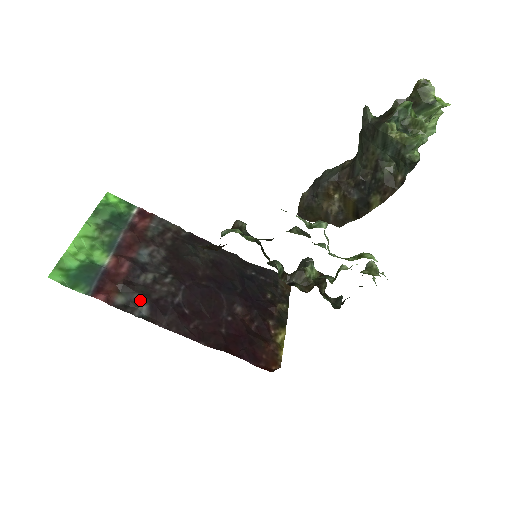
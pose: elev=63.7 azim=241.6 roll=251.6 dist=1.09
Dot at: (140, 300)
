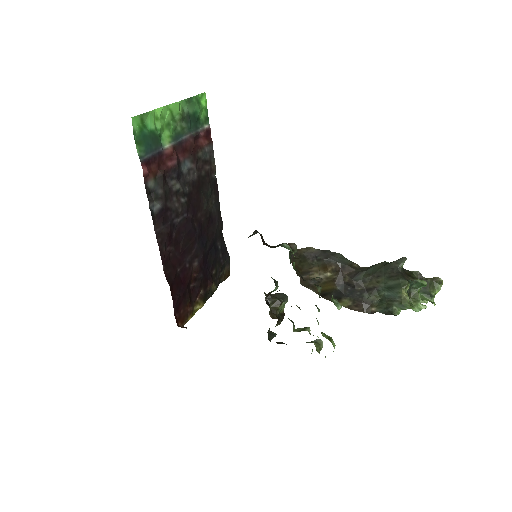
Dot at: (160, 197)
